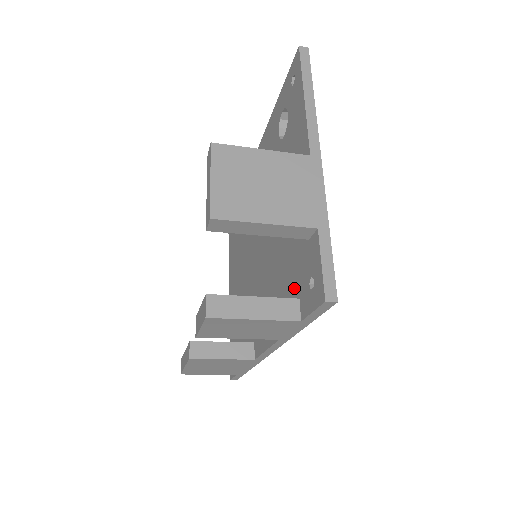
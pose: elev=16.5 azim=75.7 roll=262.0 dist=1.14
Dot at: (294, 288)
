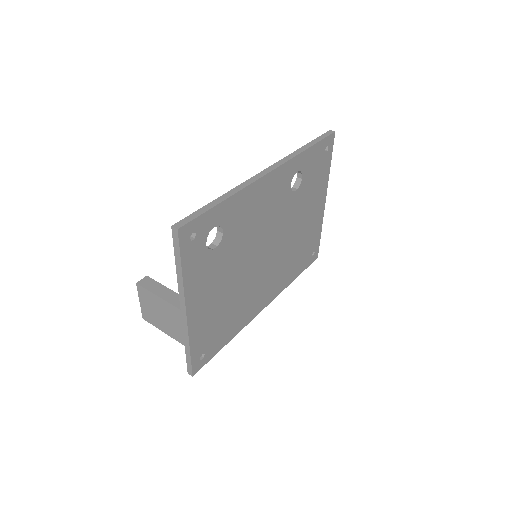
Dot at: occluded
